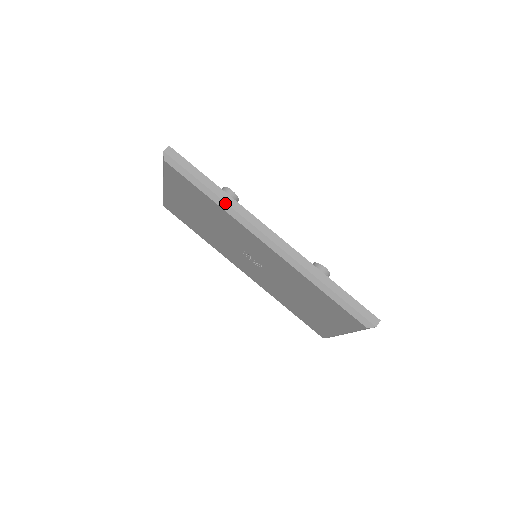
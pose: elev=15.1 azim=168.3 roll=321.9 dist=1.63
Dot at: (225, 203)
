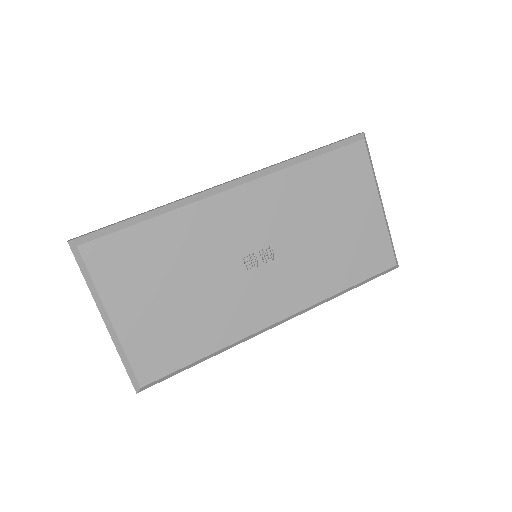
Dot at: (167, 206)
